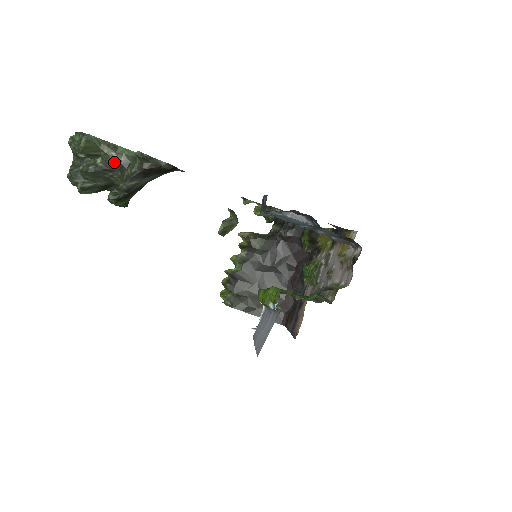
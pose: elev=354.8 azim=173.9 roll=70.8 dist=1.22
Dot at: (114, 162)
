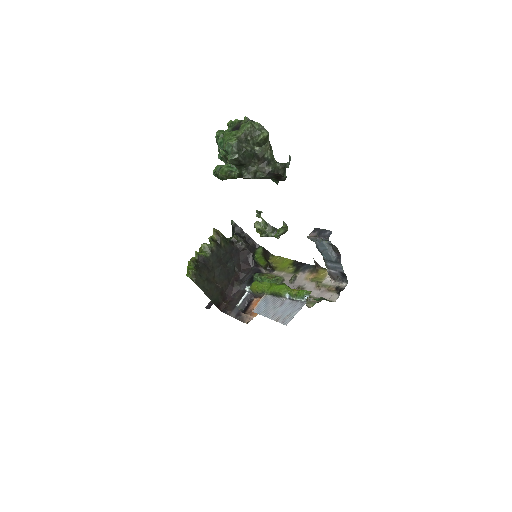
Dot at: (265, 156)
